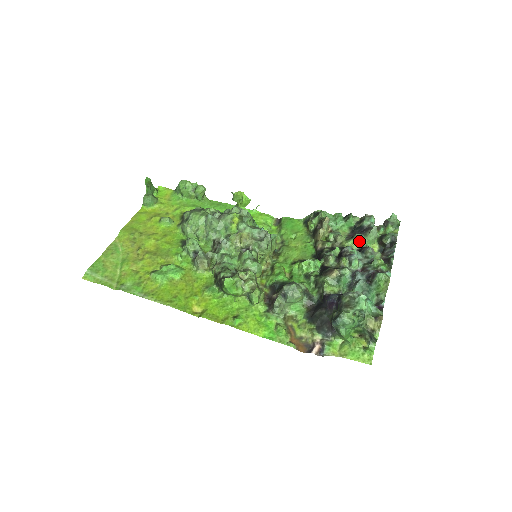
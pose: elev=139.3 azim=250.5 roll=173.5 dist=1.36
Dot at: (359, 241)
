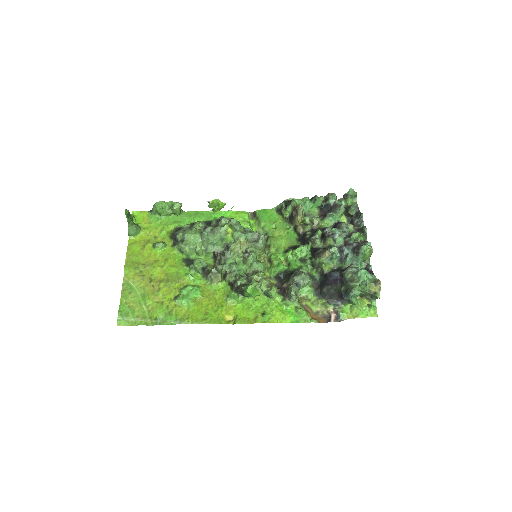
Dot at: (332, 219)
